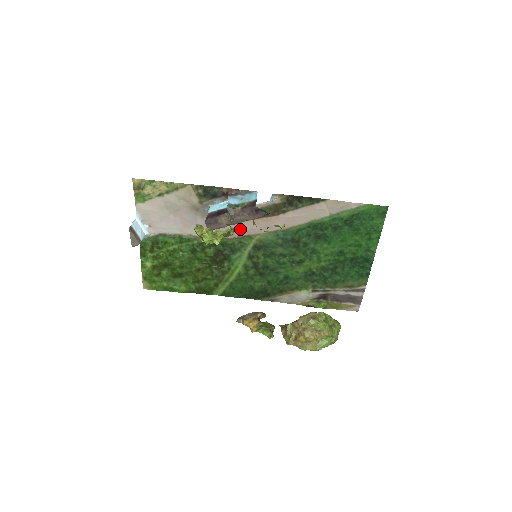
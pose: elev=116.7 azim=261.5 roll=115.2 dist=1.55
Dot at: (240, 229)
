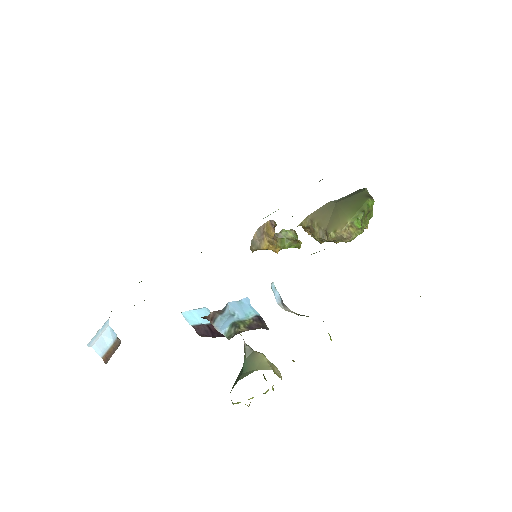
Dot at: occluded
